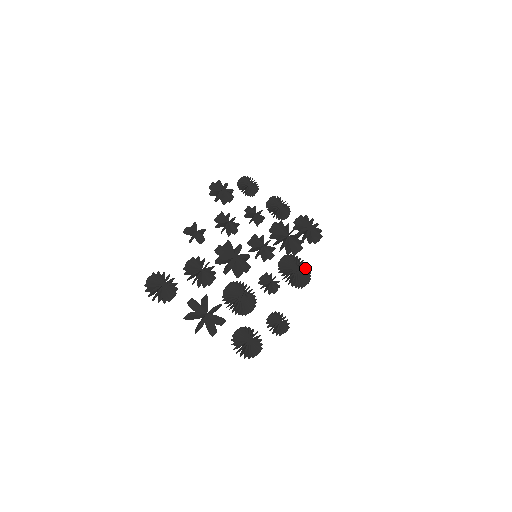
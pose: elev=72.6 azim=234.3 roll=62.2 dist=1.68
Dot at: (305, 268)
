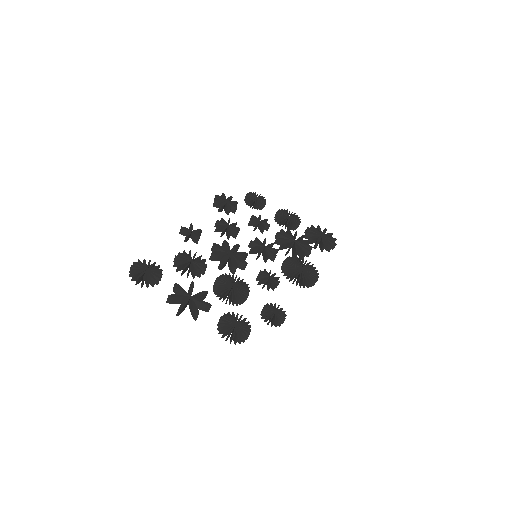
Dot at: occluded
